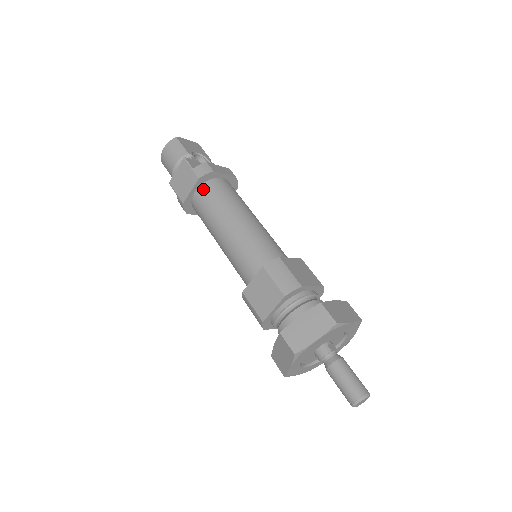
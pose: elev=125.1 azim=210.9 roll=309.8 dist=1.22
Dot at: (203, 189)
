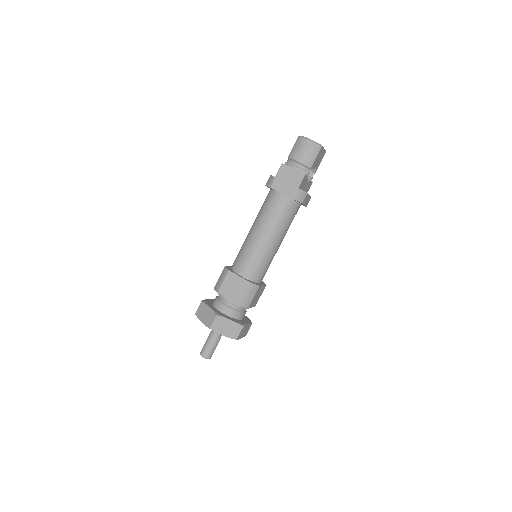
Dot at: (286, 201)
